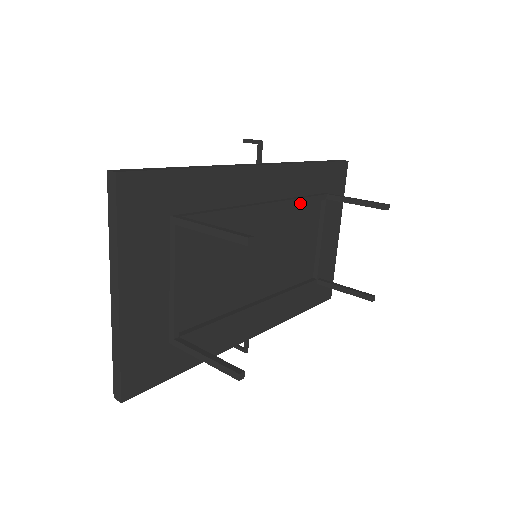
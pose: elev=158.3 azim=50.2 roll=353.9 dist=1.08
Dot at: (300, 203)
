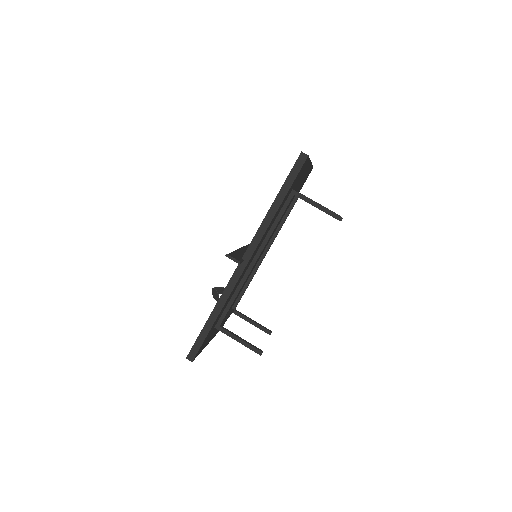
Dot at: occluded
